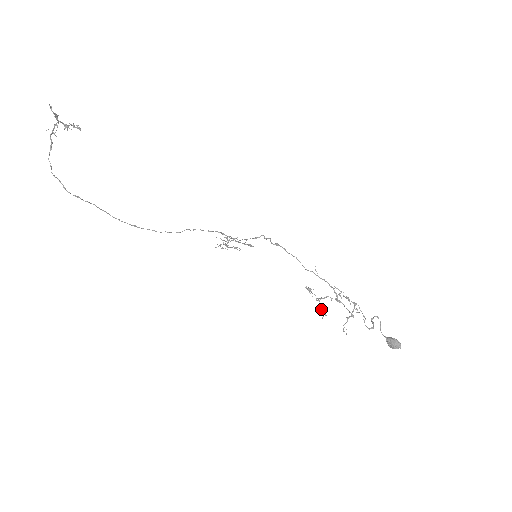
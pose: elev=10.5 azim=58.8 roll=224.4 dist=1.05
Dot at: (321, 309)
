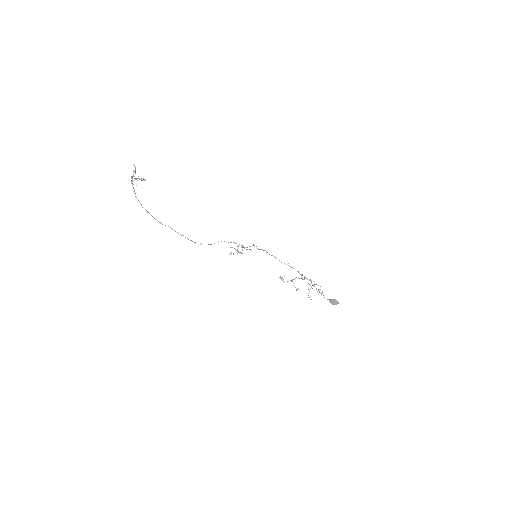
Dot at: occluded
